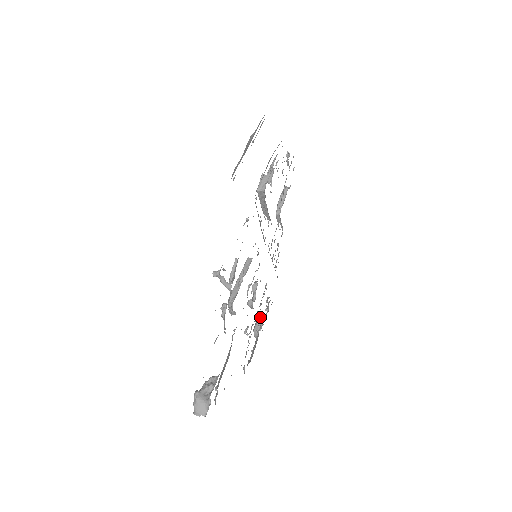
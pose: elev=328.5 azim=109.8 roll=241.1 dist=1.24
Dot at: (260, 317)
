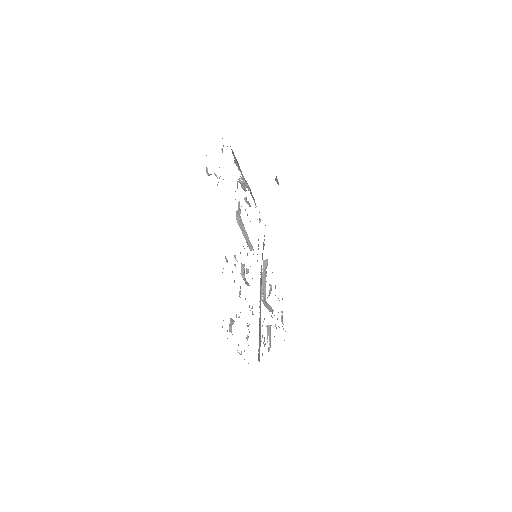
Dot at: occluded
